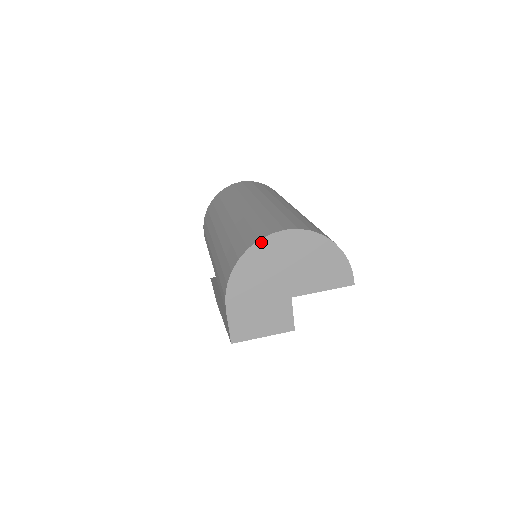
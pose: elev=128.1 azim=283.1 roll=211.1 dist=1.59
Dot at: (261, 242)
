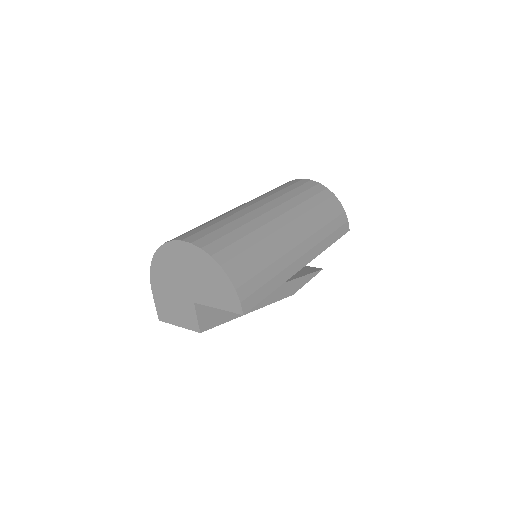
Dot at: (167, 245)
